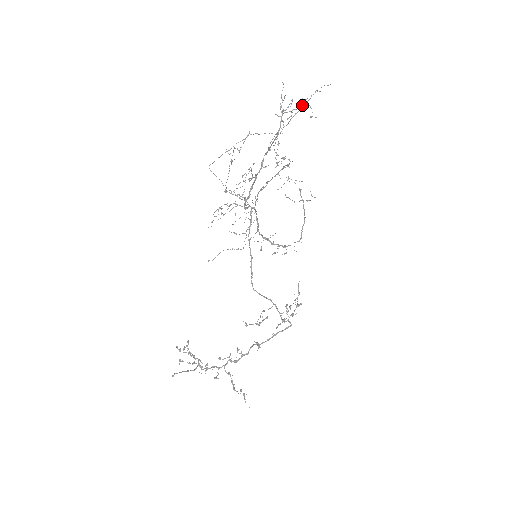
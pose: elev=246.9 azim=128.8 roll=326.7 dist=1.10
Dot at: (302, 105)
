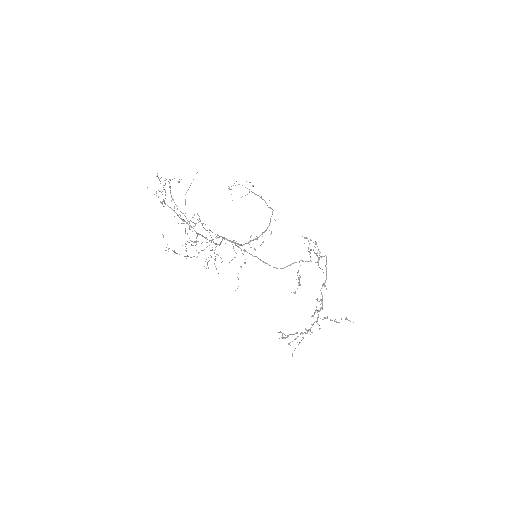
Dot at: (165, 190)
